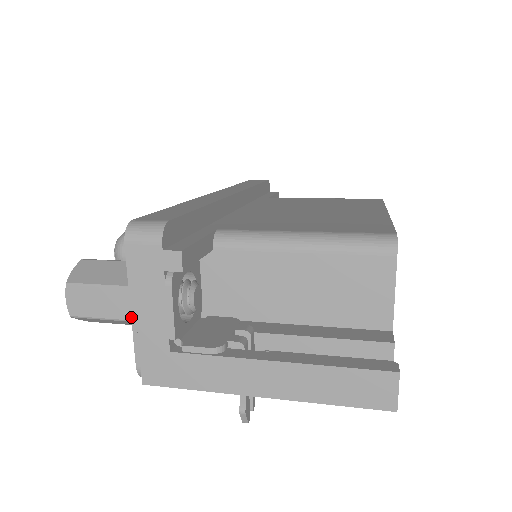
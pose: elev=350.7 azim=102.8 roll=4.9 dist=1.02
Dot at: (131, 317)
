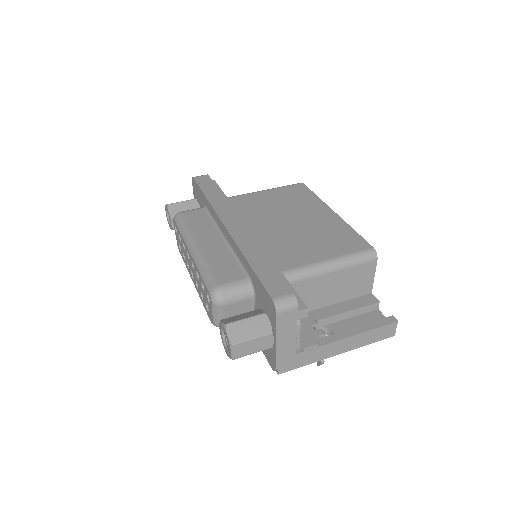
Dot at: (276, 347)
